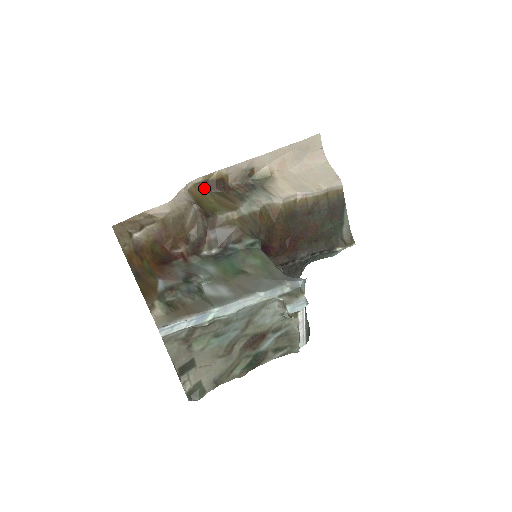
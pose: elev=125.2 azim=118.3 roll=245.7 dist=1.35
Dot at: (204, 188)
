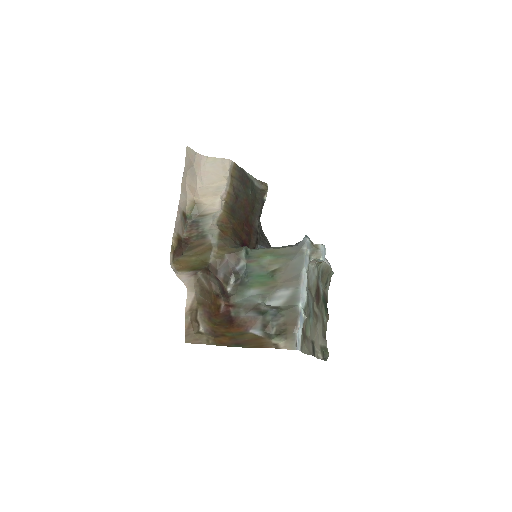
Dot at: (178, 258)
